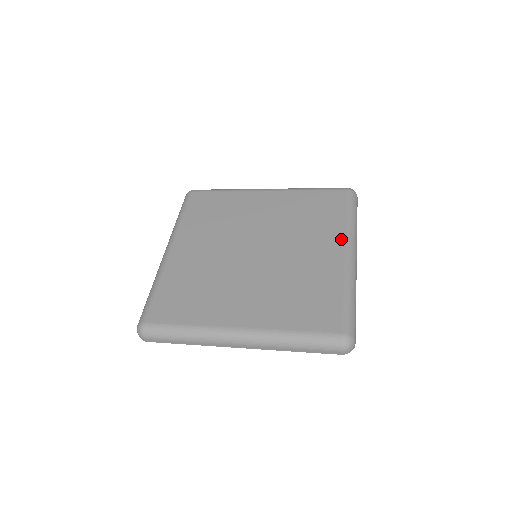
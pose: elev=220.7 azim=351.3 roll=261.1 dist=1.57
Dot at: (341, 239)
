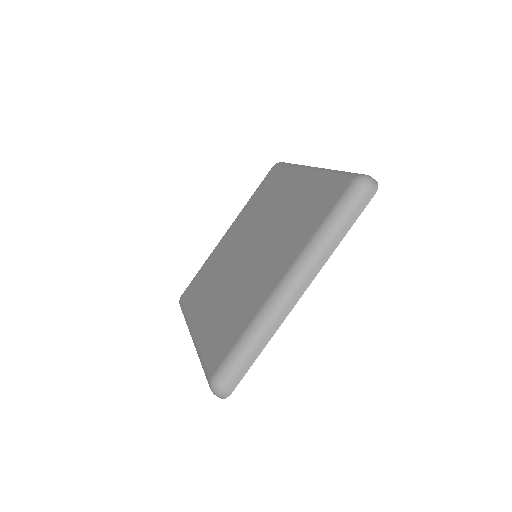
Dot at: (295, 174)
